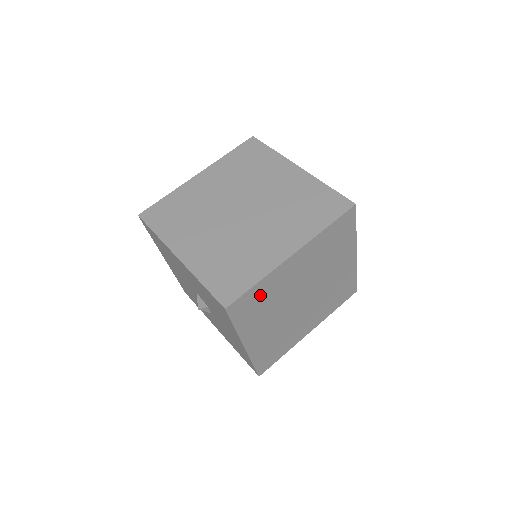
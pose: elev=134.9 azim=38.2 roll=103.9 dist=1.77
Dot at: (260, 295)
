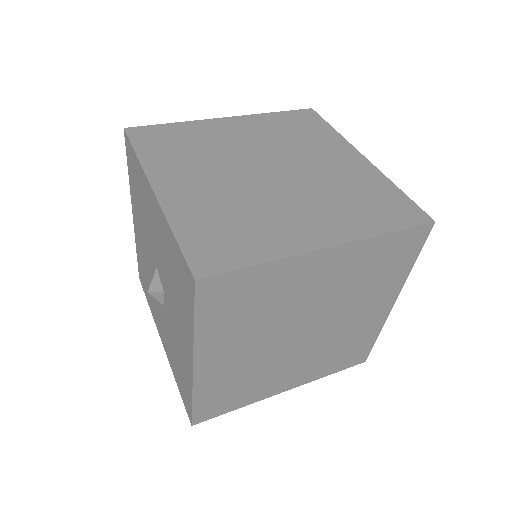
Dot at: (254, 289)
